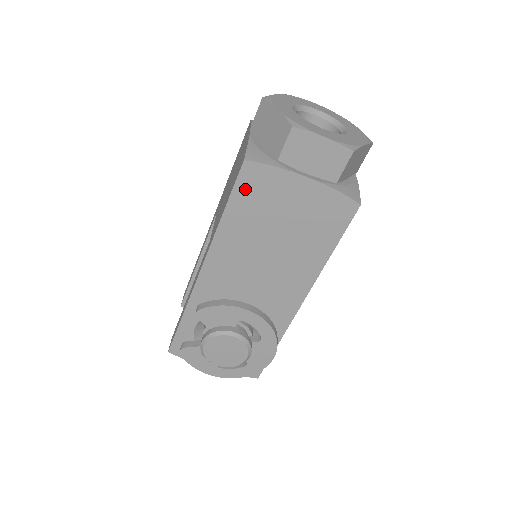
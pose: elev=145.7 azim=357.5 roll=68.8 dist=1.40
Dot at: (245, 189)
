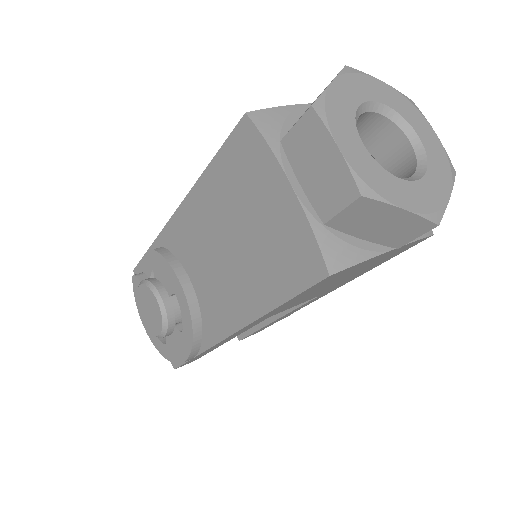
Dot at: (234, 151)
